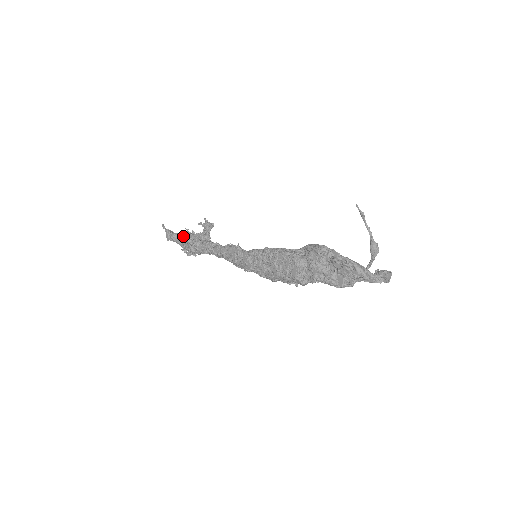
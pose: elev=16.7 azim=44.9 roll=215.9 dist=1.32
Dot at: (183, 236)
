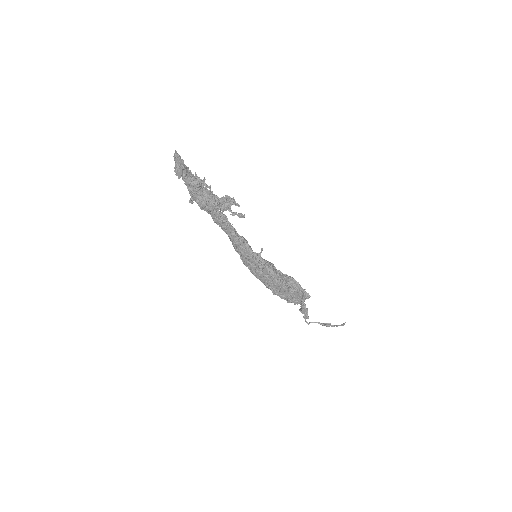
Dot at: (198, 186)
